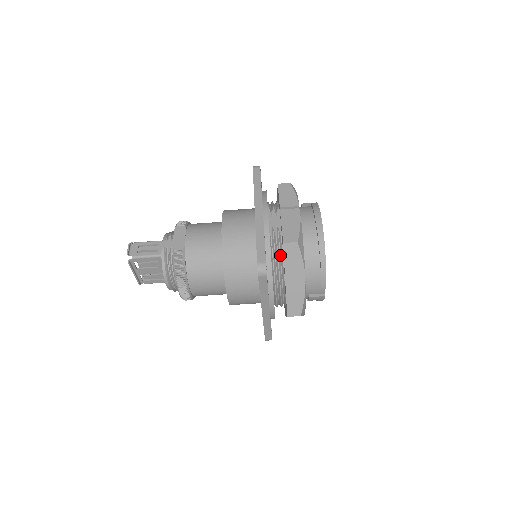
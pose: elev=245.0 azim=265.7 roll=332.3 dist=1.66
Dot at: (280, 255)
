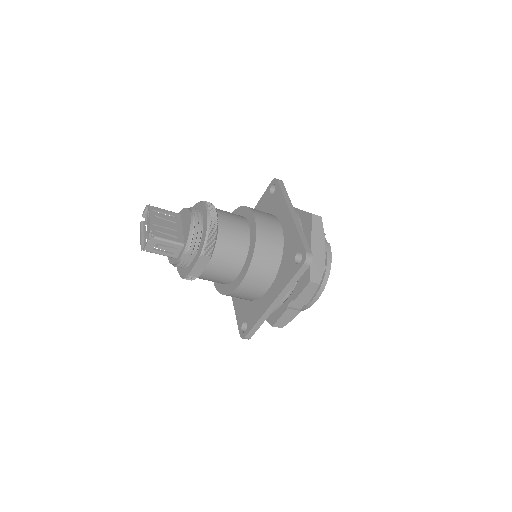
Dot at: occluded
